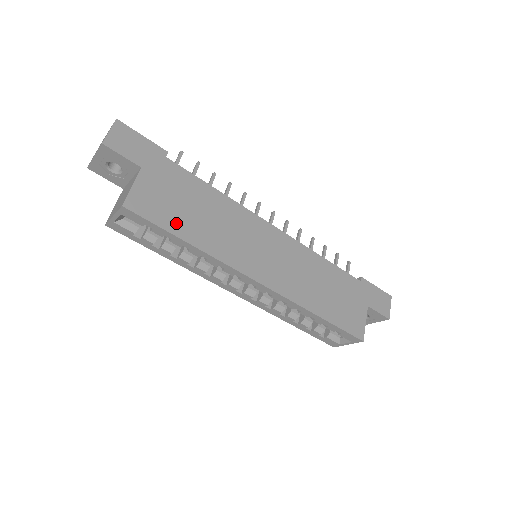
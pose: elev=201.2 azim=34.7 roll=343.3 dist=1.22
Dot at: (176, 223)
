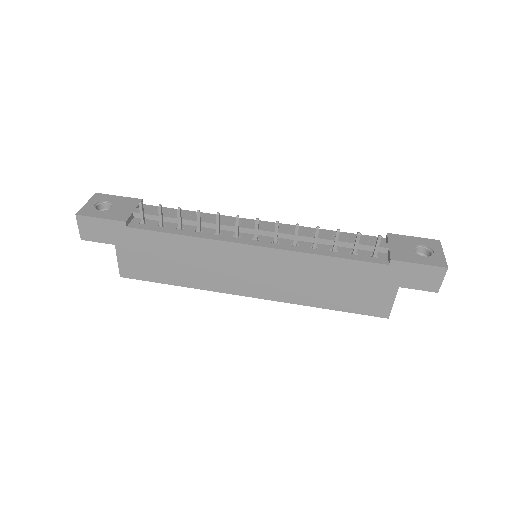
Dot at: (161, 275)
